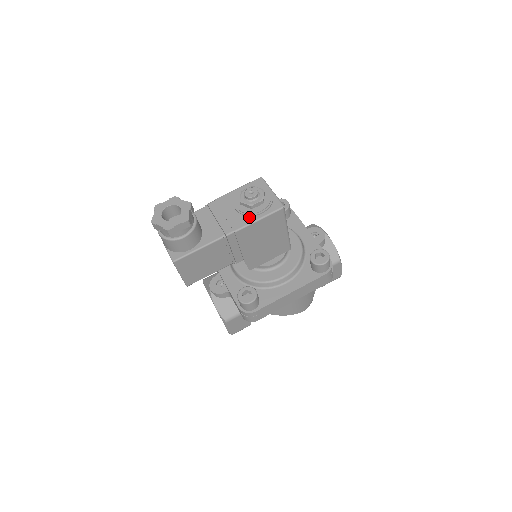
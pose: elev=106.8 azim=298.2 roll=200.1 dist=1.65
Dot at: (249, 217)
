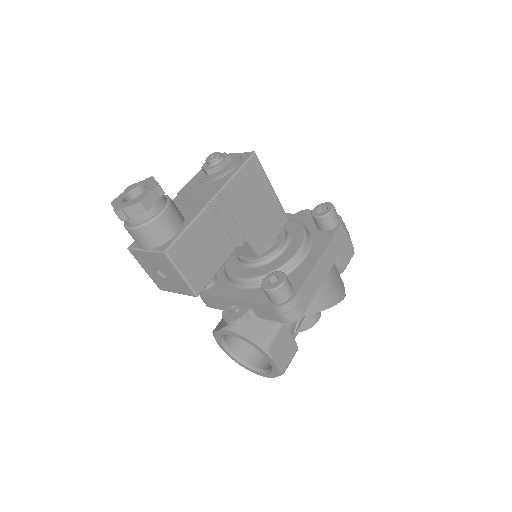
Dot at: (225, 177)
